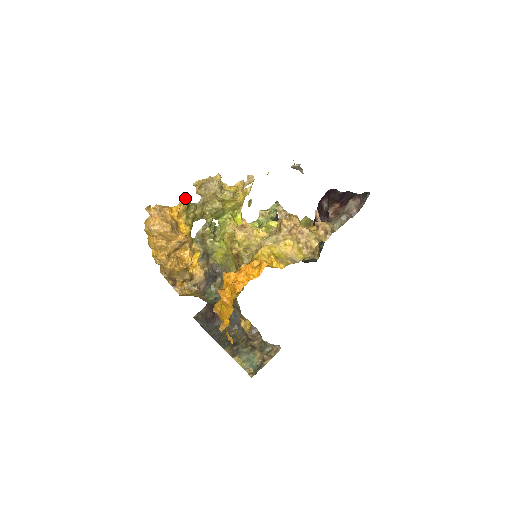
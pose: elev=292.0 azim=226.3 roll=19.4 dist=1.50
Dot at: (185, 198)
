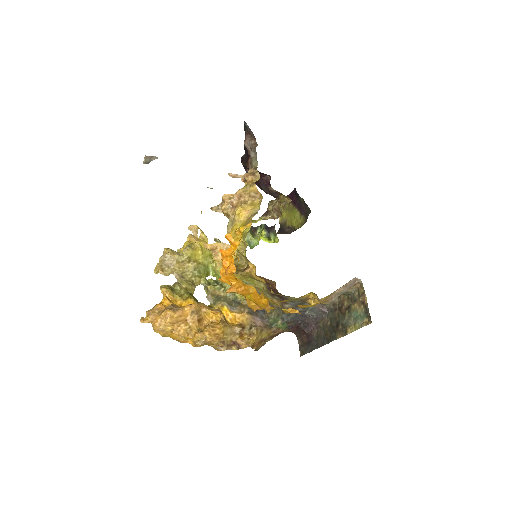
Dot at: (162, 287)
